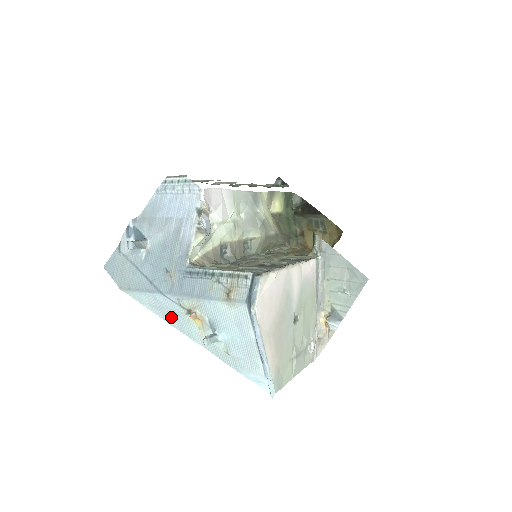
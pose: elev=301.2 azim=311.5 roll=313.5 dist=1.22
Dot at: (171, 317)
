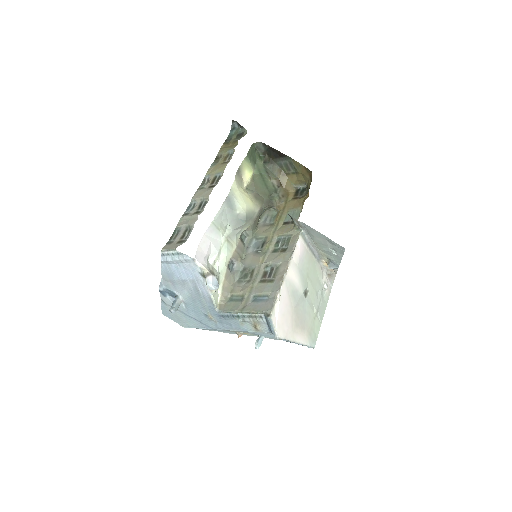
Dot at: (226, 332)
